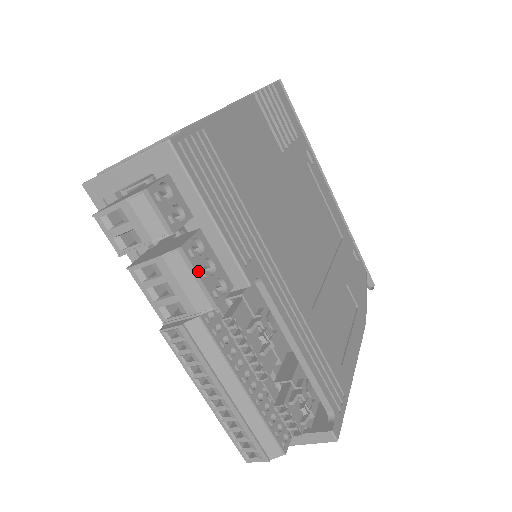
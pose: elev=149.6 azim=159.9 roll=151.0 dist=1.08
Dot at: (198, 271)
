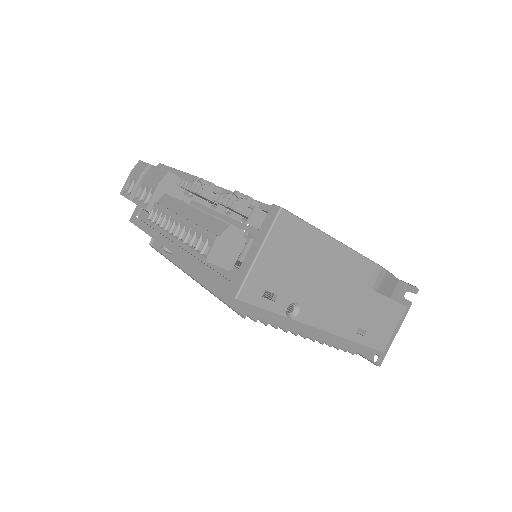
Dot at: (159, 168)
